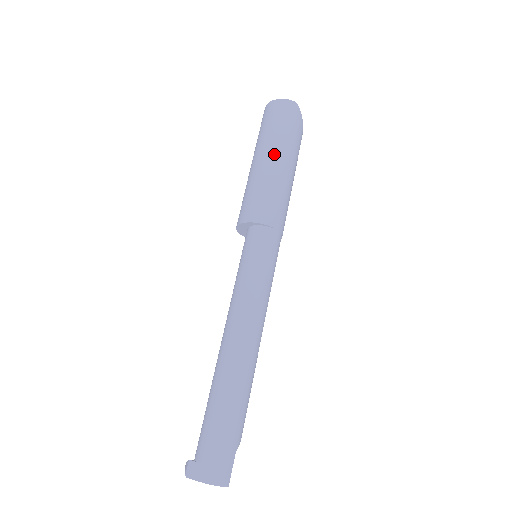
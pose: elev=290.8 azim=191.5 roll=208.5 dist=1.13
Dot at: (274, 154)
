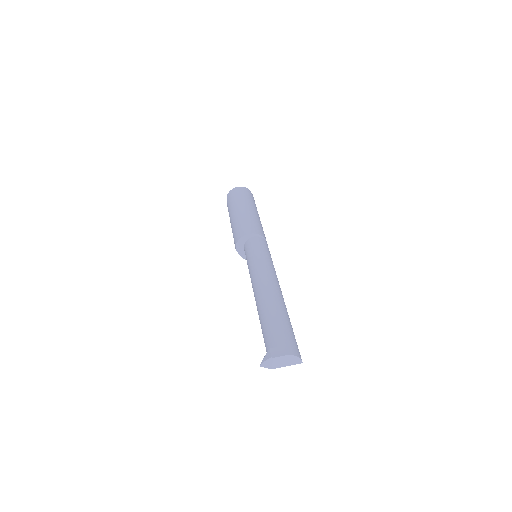
Dot at: (250, 207)
